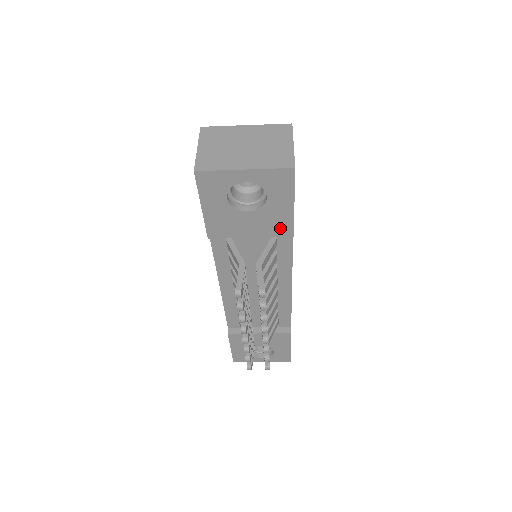
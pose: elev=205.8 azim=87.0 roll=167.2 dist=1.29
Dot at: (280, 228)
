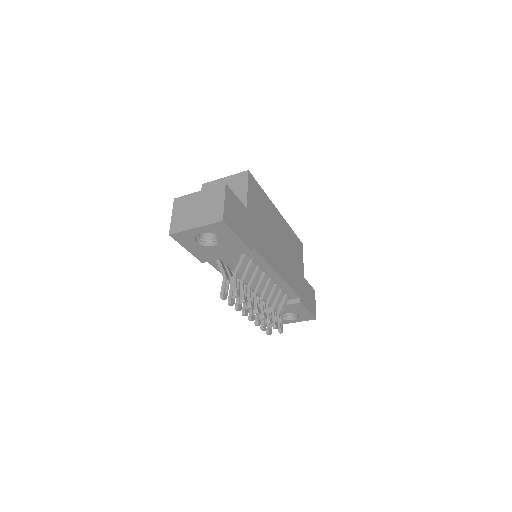
Dot at: (240, 249)
